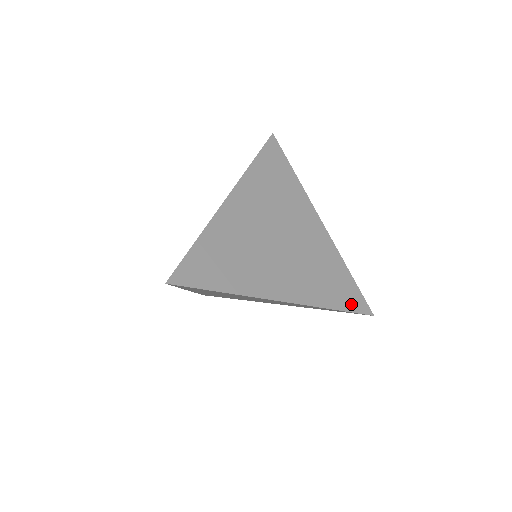
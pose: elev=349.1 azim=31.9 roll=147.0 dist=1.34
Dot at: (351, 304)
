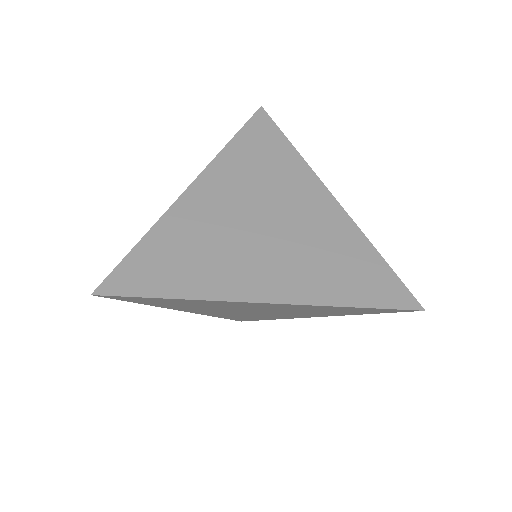
Dot at: (382, 297)
